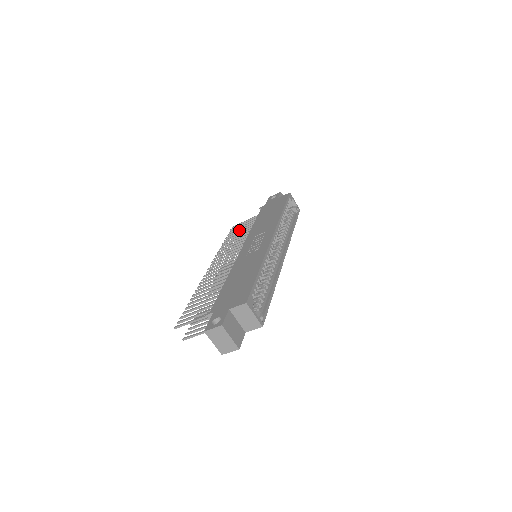
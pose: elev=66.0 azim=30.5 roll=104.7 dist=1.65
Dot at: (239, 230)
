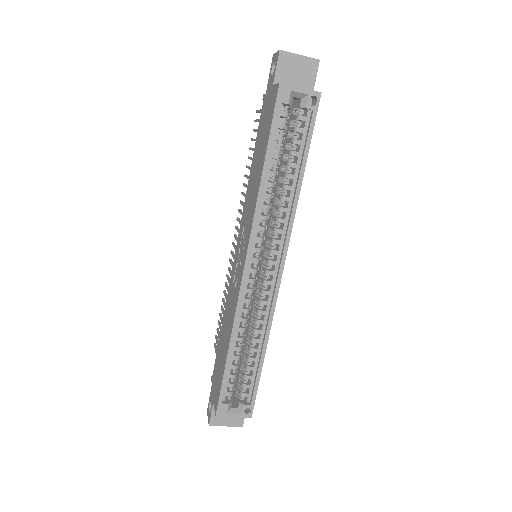
Dot at: occluded
